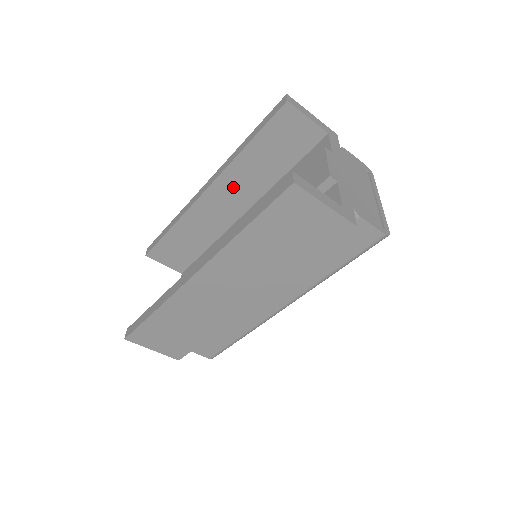
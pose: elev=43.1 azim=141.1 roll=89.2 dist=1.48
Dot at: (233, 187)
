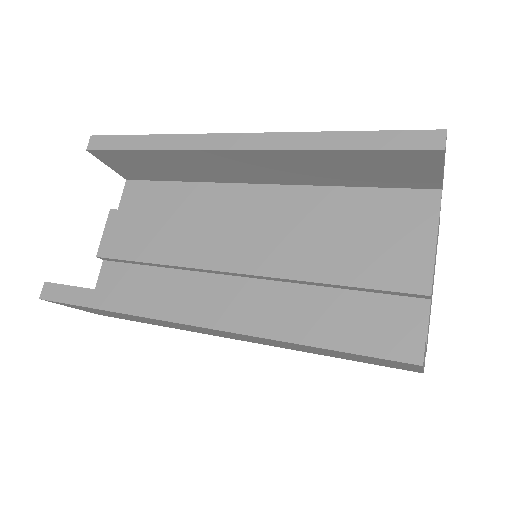
Dot at: (276, 164)
